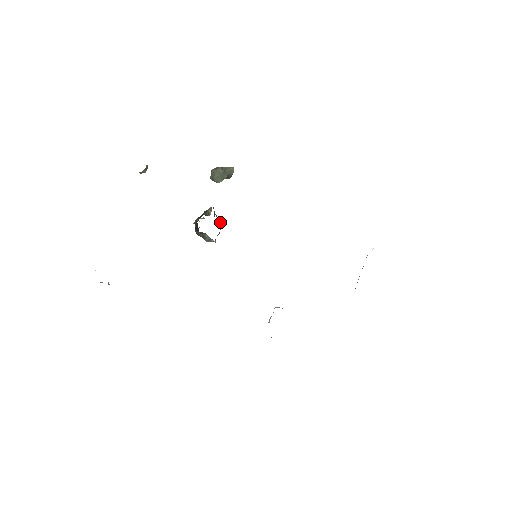
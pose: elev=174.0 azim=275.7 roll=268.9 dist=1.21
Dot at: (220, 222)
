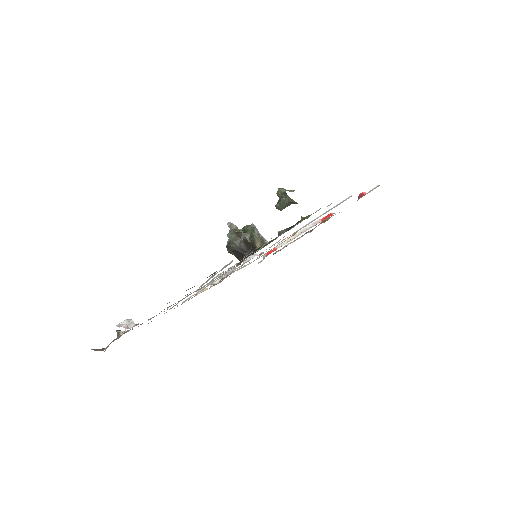
Dot at: occluded
